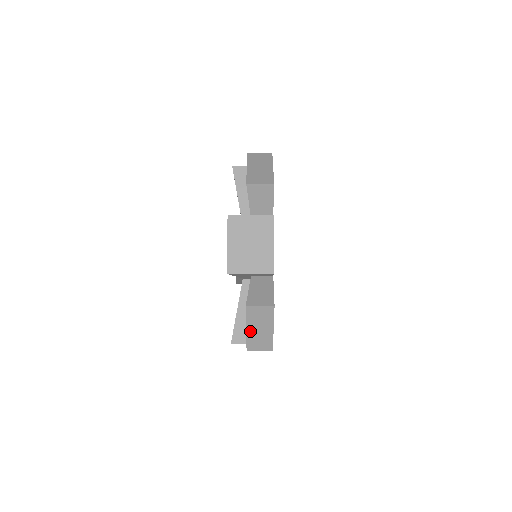
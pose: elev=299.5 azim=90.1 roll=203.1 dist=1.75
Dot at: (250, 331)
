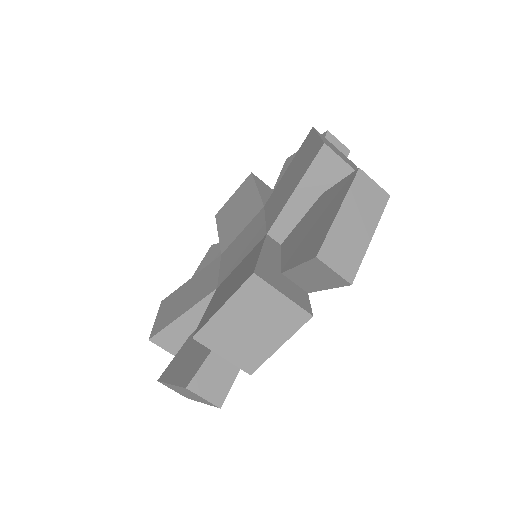
Dot at: (174, 386)
